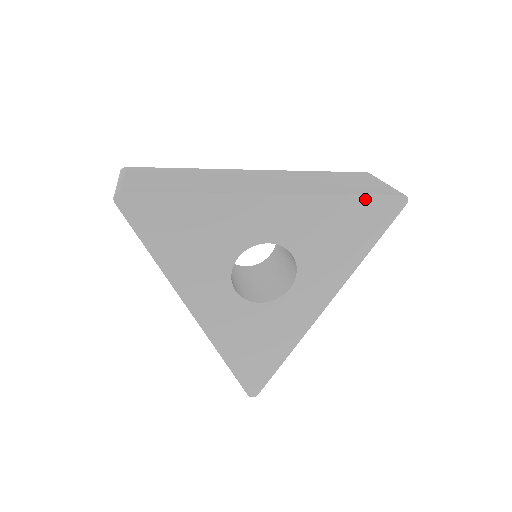
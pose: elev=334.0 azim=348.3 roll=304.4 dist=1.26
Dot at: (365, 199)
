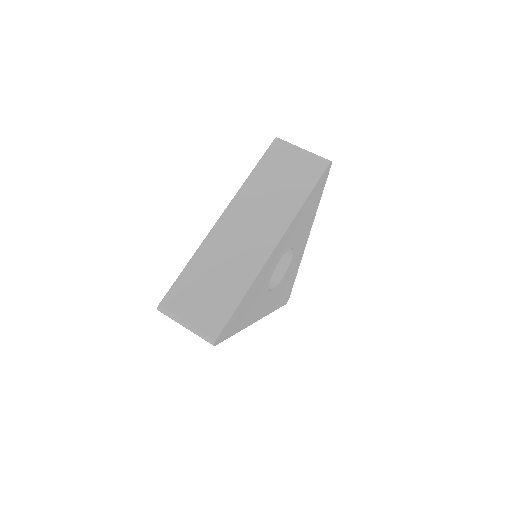
Dot at: (314, 189)
